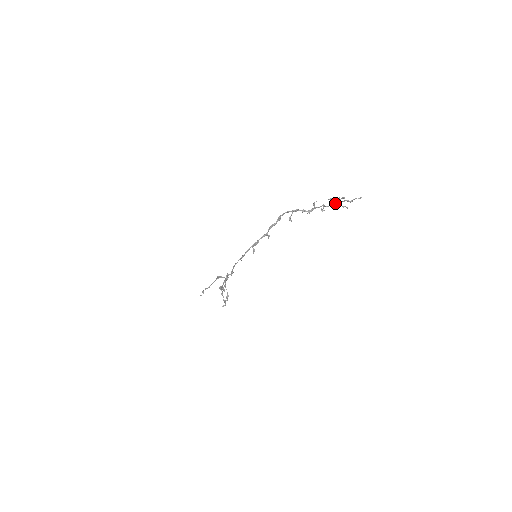
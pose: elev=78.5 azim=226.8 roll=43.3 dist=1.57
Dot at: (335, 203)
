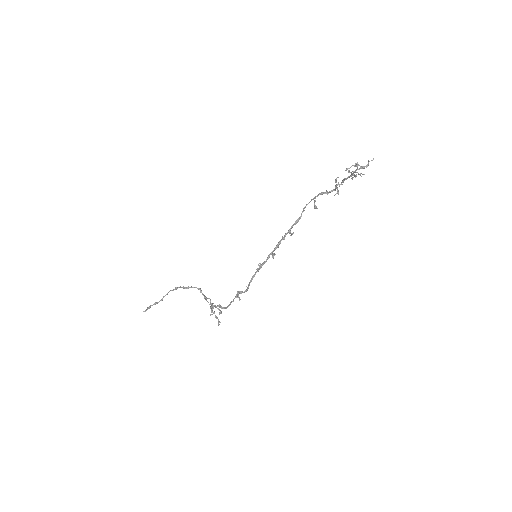
Dot at: (352, 173)
